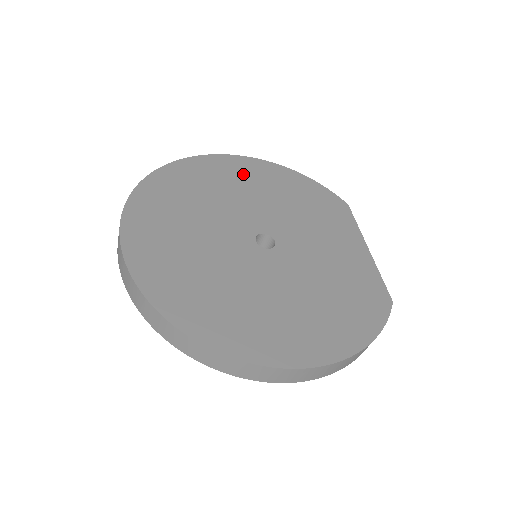
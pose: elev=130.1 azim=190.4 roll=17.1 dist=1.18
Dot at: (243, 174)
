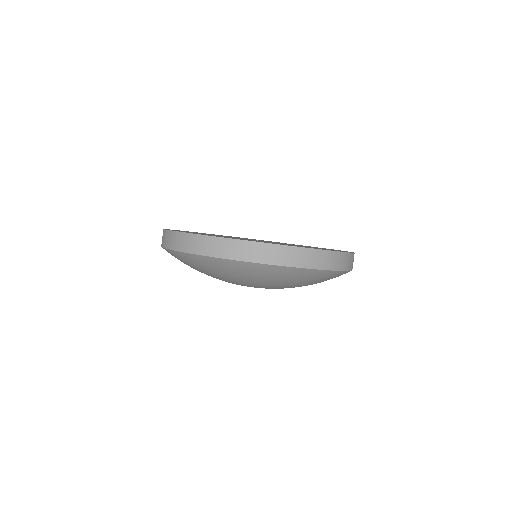
Dot at: occluded
